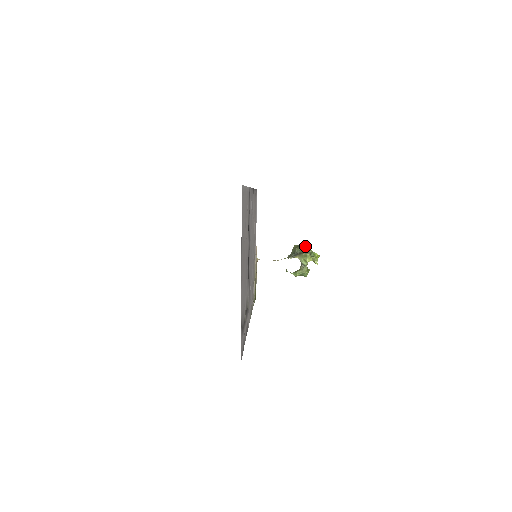
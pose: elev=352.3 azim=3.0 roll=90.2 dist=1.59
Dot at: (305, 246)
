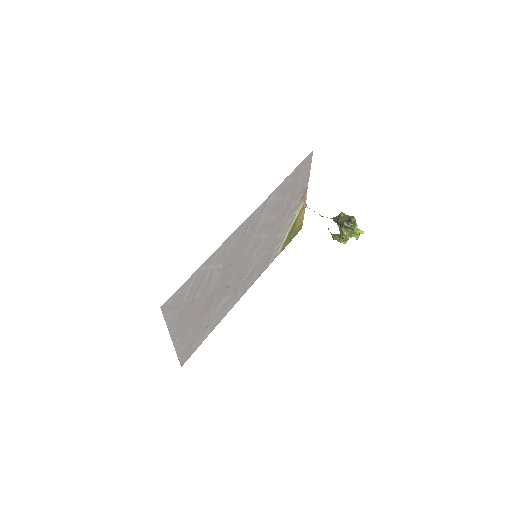
Dot at: (350, 220)
